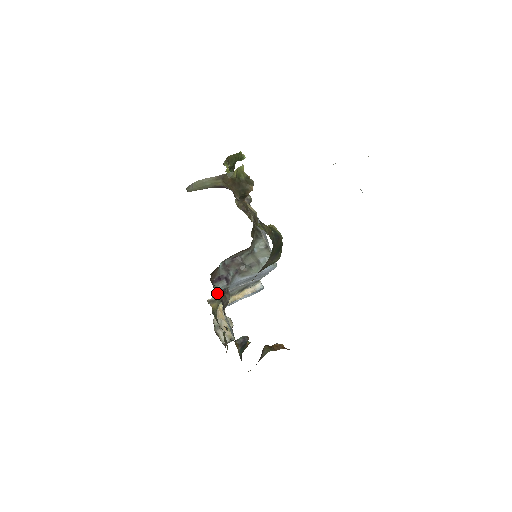
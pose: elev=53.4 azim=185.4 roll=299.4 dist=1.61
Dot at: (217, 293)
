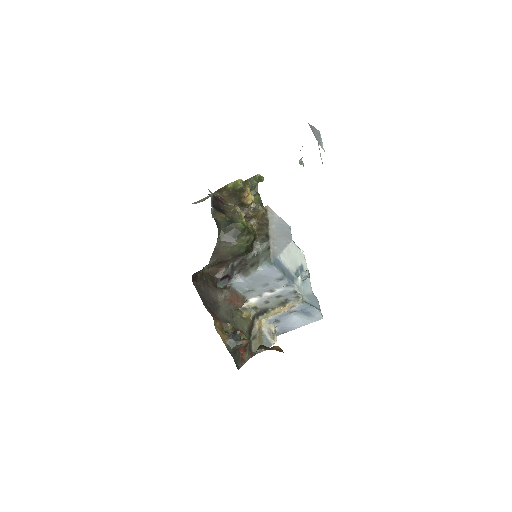
Dot at: (214, 286)
